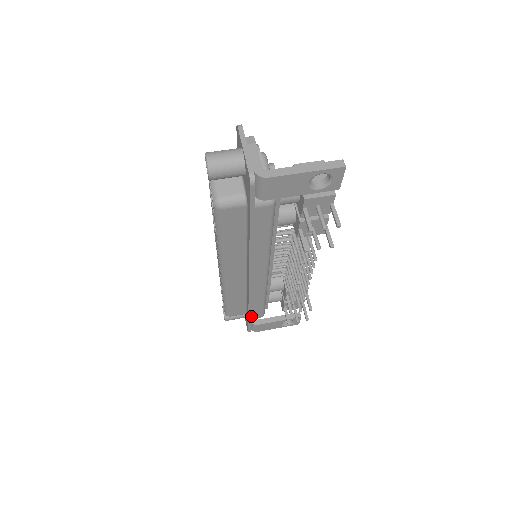
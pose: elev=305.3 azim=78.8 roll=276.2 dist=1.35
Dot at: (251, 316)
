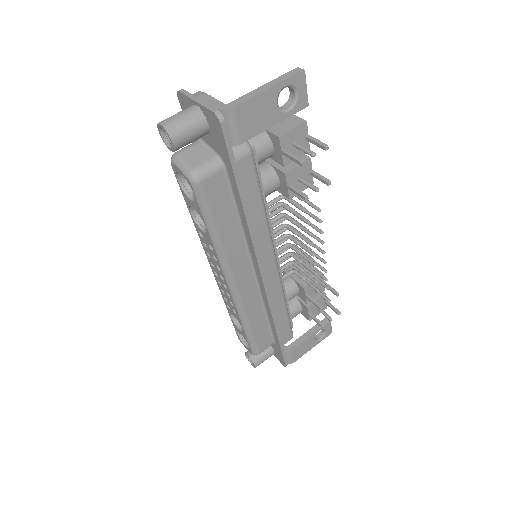
Dot at: occluded
